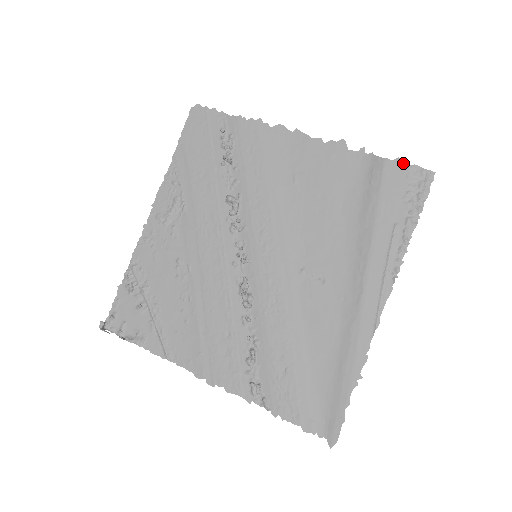
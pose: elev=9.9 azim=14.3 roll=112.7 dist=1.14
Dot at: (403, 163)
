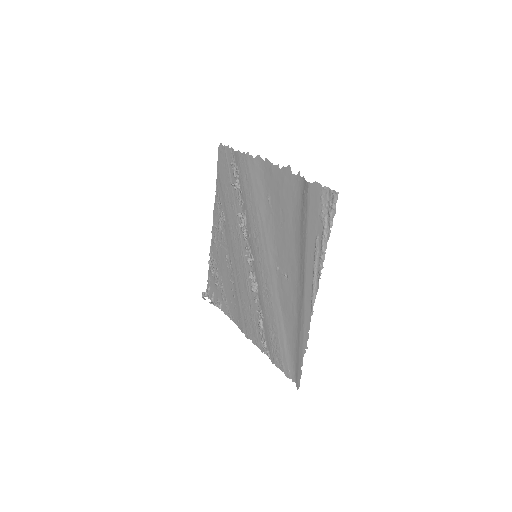
Dot at: (318, 186)
